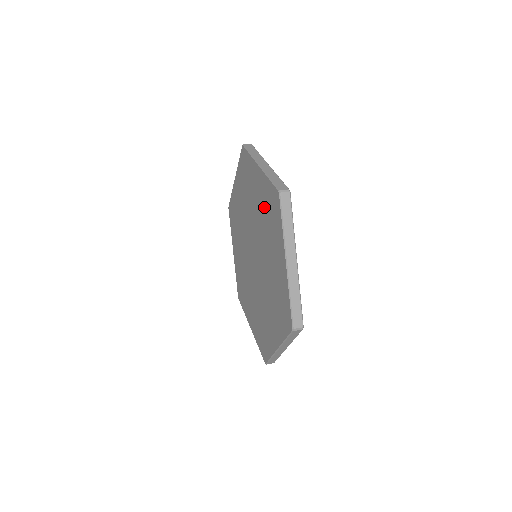
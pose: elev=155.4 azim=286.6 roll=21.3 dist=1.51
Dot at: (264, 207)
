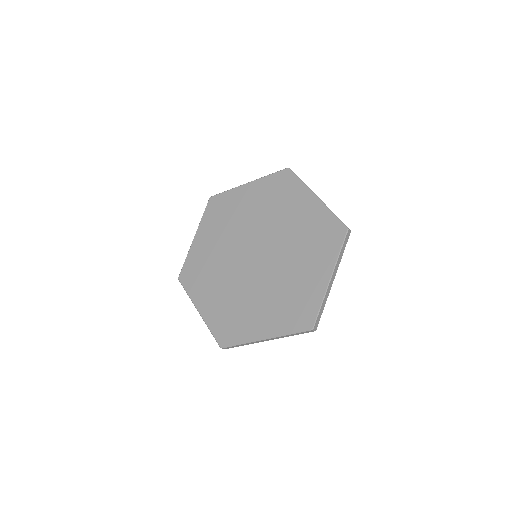
Dot at: (266, 198)
